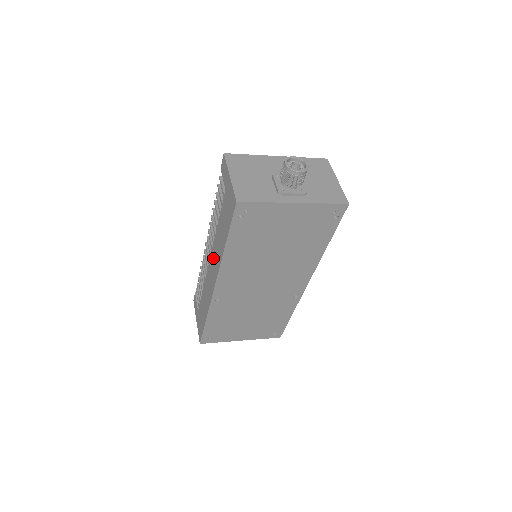
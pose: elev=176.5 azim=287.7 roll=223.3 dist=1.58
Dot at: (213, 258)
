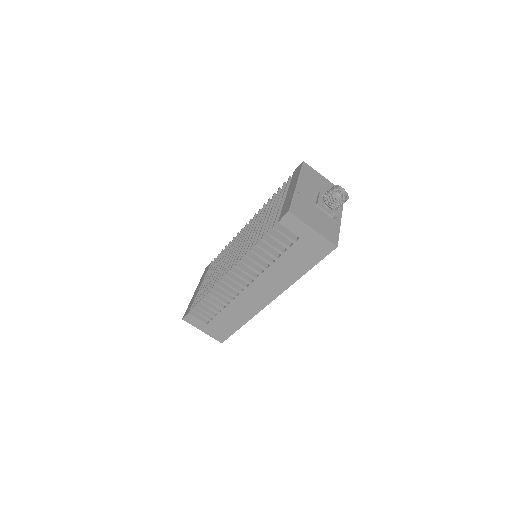
Dot at: (263, 285)
